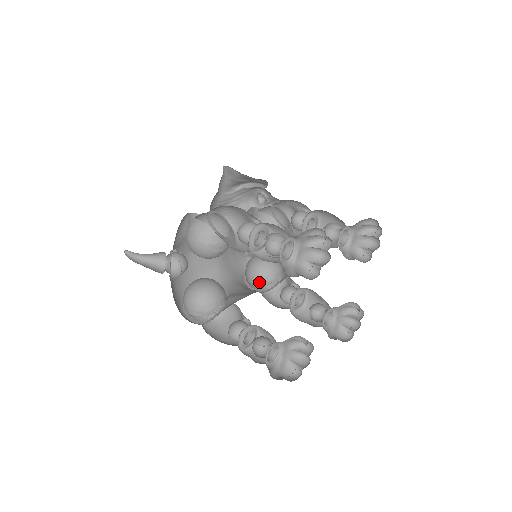
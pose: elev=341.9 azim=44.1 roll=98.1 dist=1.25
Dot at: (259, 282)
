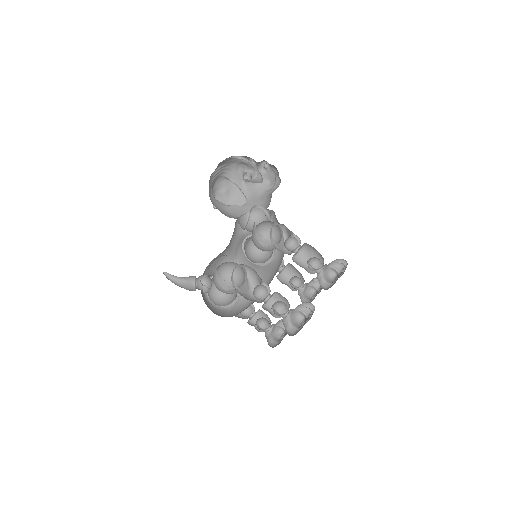
Dot at: occluded
